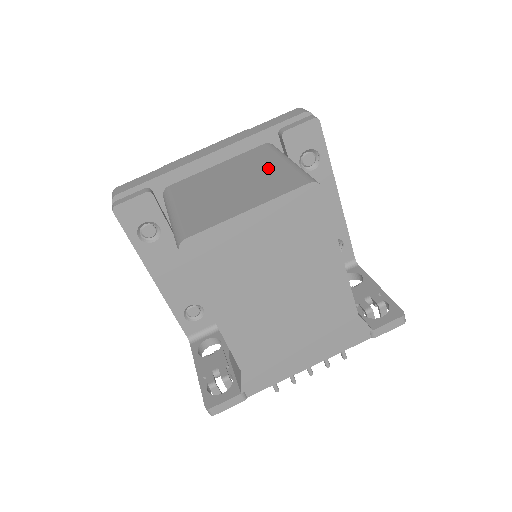
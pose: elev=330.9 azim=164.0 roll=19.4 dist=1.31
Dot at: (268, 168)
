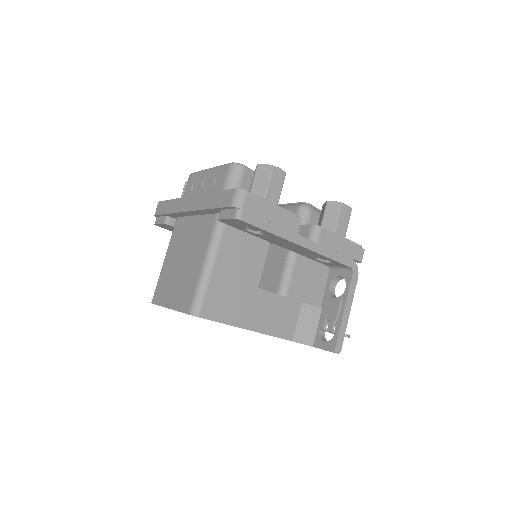
Dot at: (196, 263)
